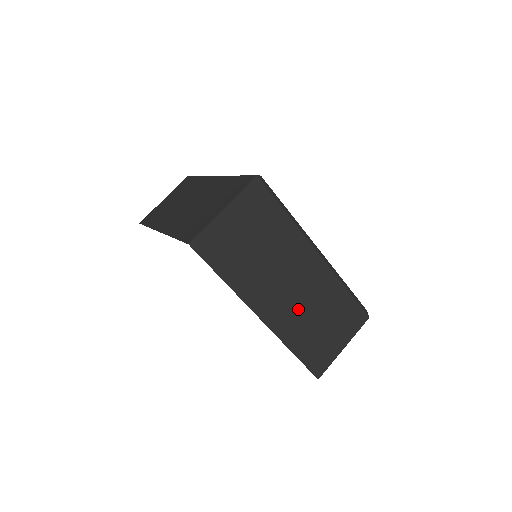
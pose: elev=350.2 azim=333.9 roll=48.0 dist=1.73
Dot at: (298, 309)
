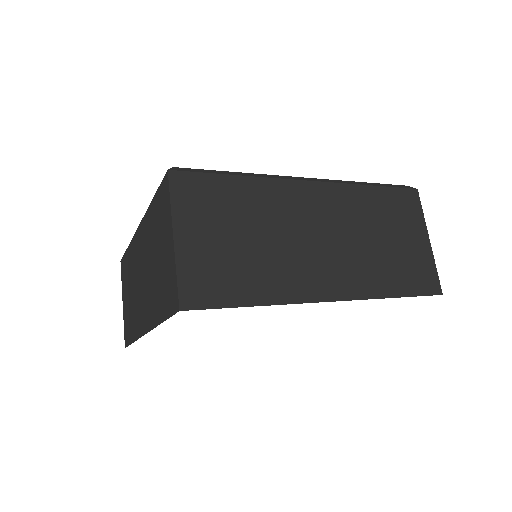
Dot at: (352, 252)
